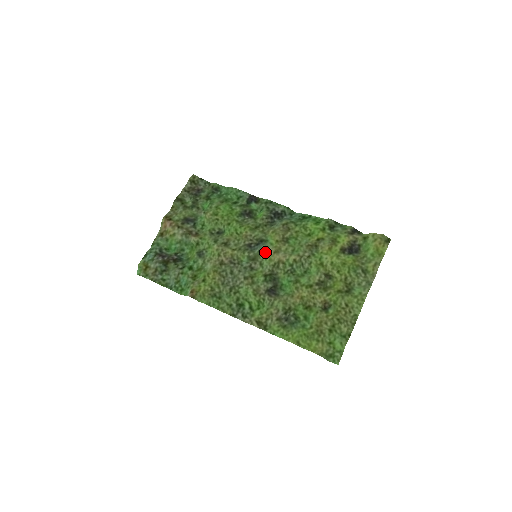
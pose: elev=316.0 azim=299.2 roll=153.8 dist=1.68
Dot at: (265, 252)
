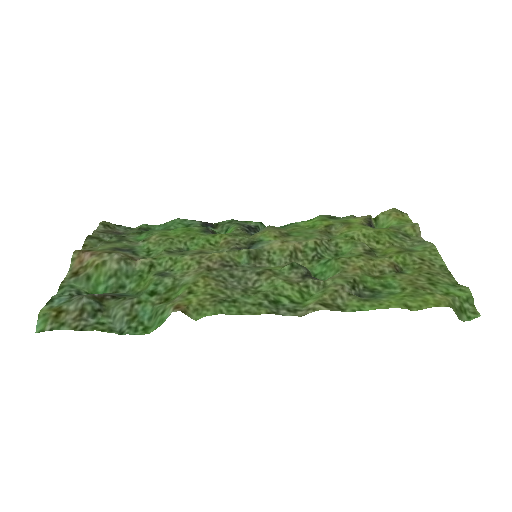
Dot at: (268, 246)
